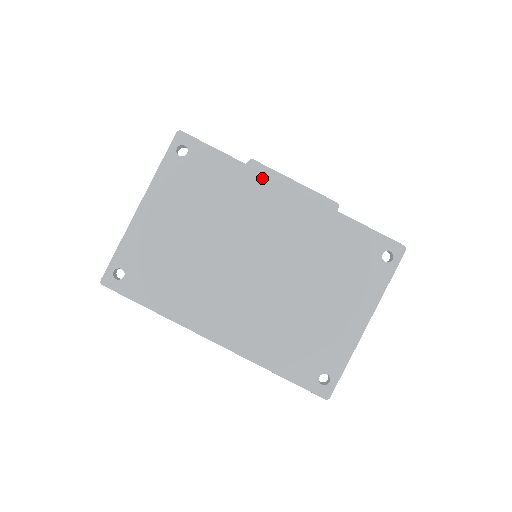
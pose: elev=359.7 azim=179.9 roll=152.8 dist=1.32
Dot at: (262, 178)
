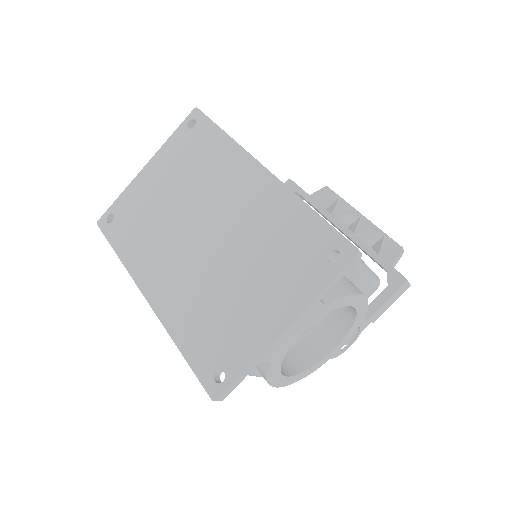
Dot at: (242, 154)
